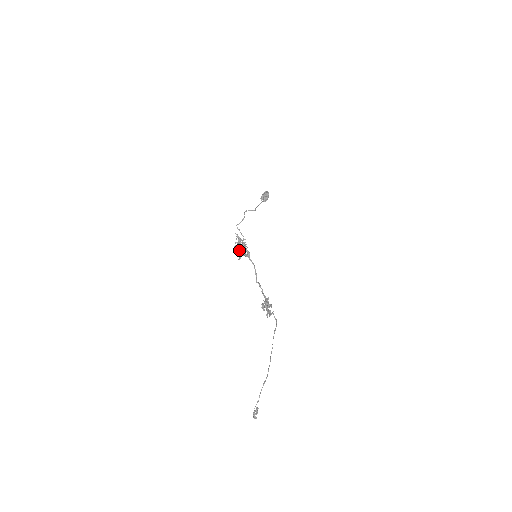
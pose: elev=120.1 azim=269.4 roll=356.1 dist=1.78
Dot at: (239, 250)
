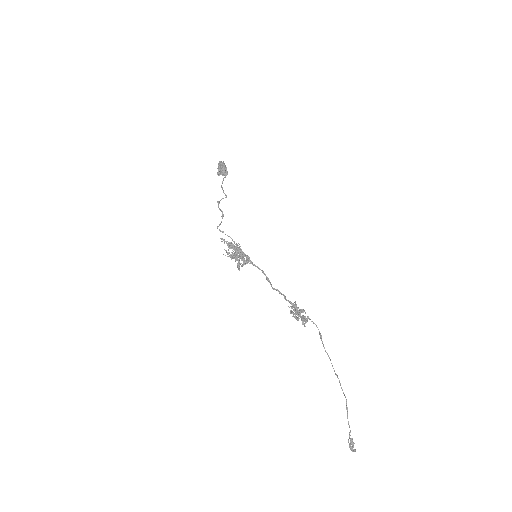
Dot at: (234, 258)
